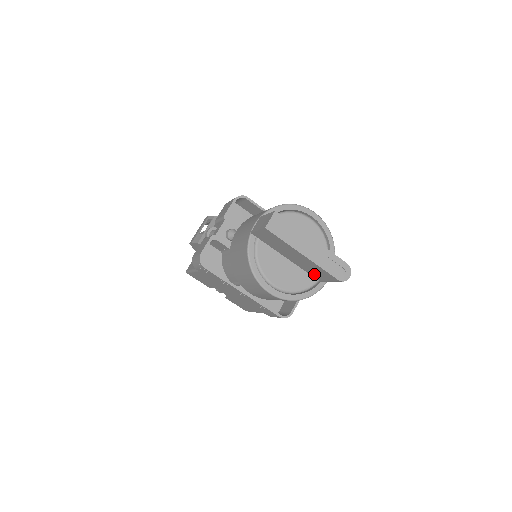
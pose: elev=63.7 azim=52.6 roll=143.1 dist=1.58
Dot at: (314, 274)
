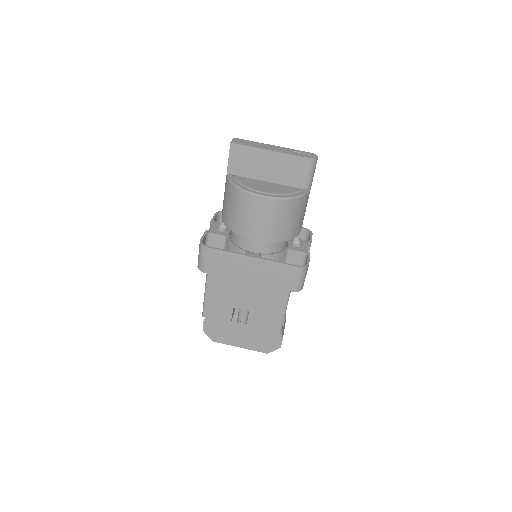
Dot at: (293, 180)
